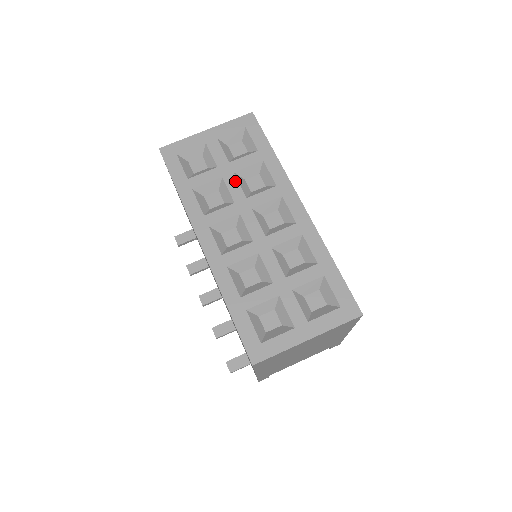
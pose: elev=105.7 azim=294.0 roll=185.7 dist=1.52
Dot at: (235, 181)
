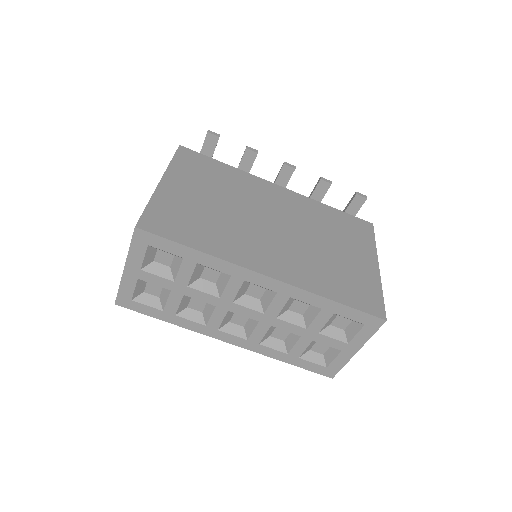
Dot at: (196, 292)
